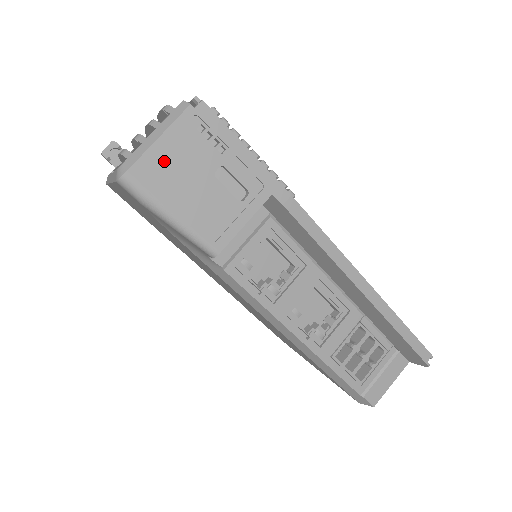
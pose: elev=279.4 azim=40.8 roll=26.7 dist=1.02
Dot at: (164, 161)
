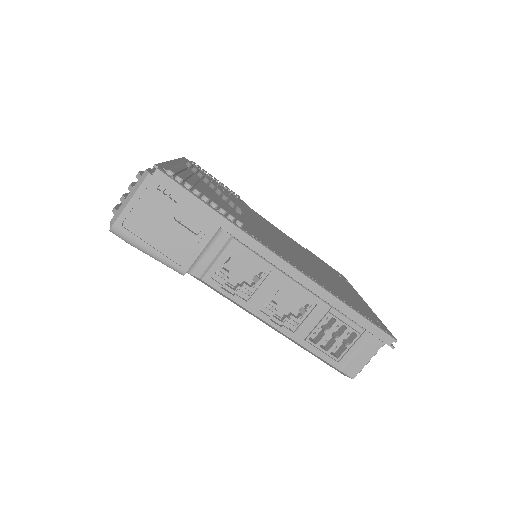
Dot at: (137, 214)
